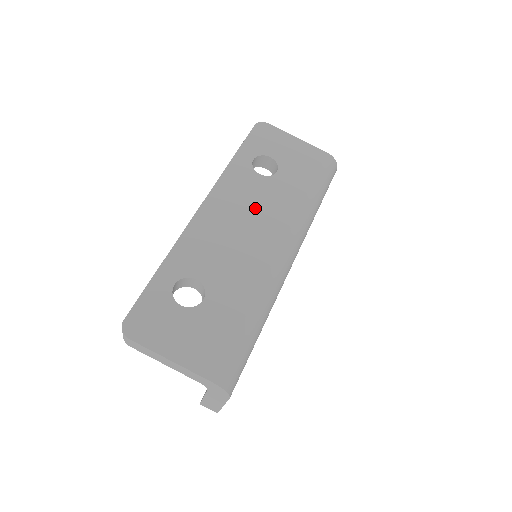
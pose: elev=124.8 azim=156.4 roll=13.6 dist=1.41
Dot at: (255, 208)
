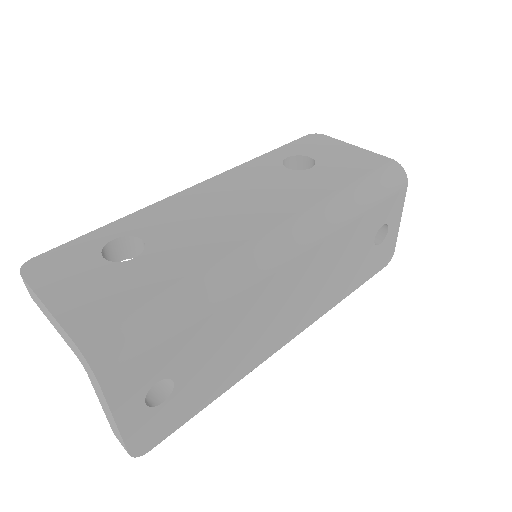
Dot at: (262, 192)
